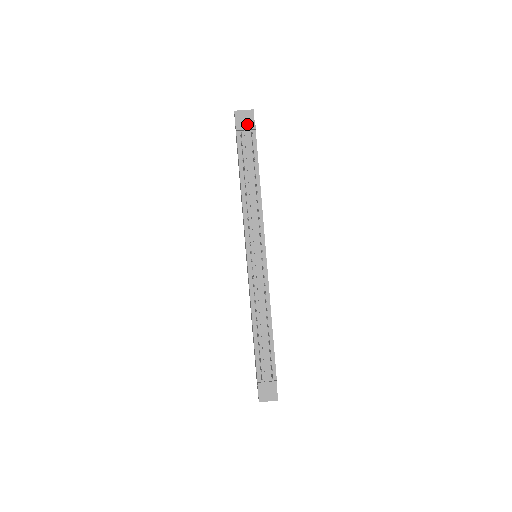
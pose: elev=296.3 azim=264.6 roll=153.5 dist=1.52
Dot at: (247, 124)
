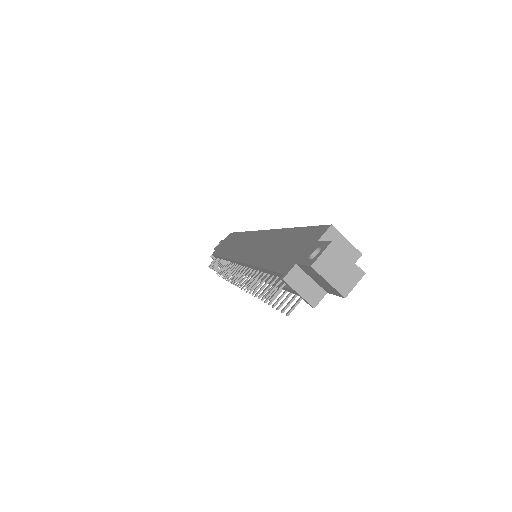
Dot at: (319, 282)
